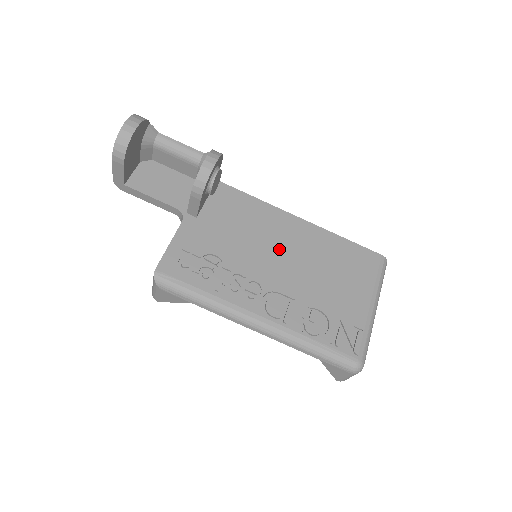
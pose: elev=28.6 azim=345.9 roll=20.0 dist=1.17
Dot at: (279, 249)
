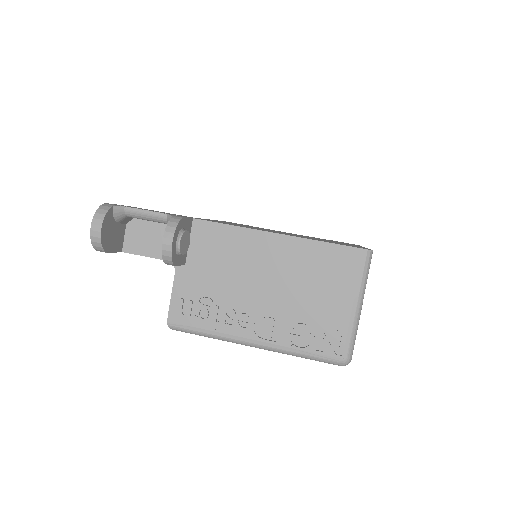
Dot at: (261, 274)
